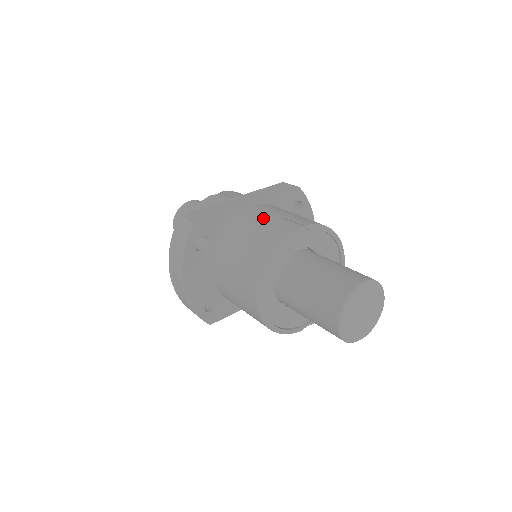
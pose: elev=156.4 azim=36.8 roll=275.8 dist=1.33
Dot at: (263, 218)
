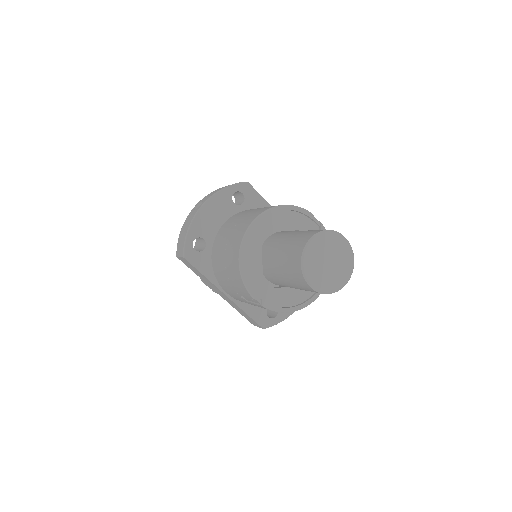
Dot at: occluded
